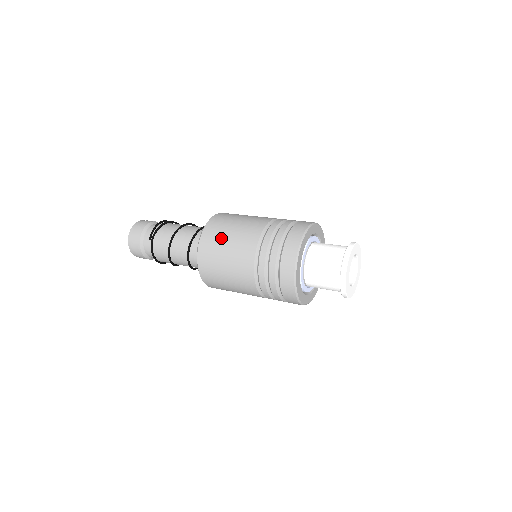
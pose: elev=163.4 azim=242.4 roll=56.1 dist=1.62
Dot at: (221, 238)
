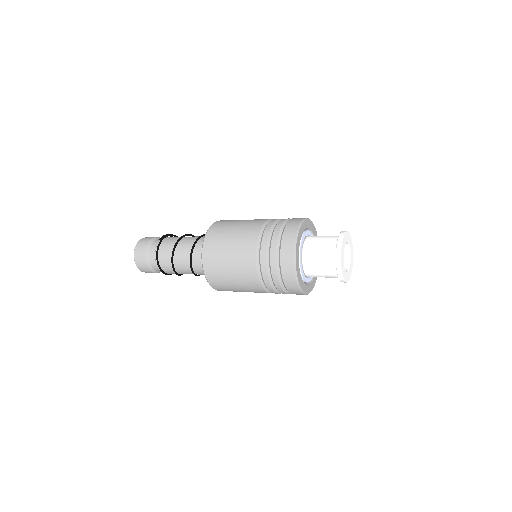
Dot at: (232, 222)
